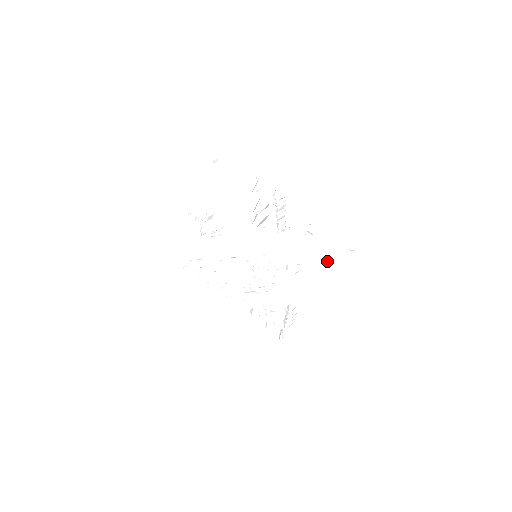
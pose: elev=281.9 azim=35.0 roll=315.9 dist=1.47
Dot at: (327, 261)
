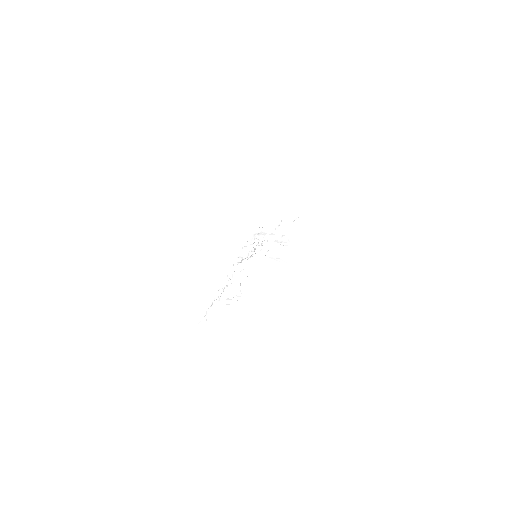
Dot at: occluded
